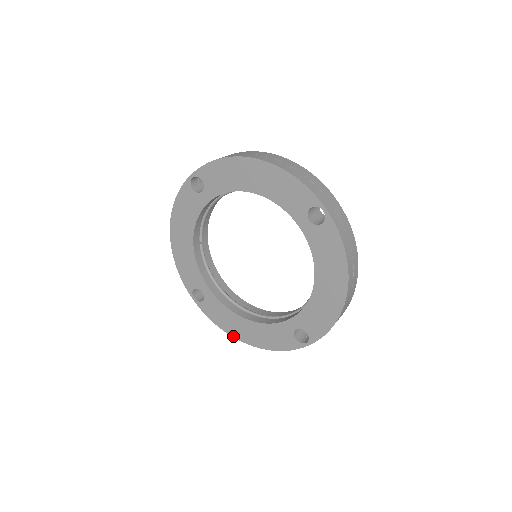
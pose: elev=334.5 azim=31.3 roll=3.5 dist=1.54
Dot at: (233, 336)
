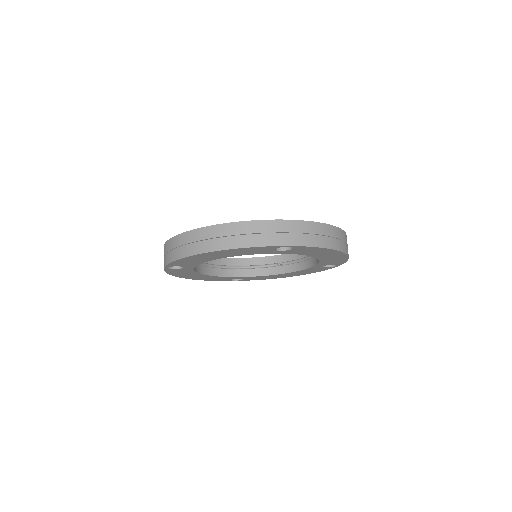
Dot at: occluded
